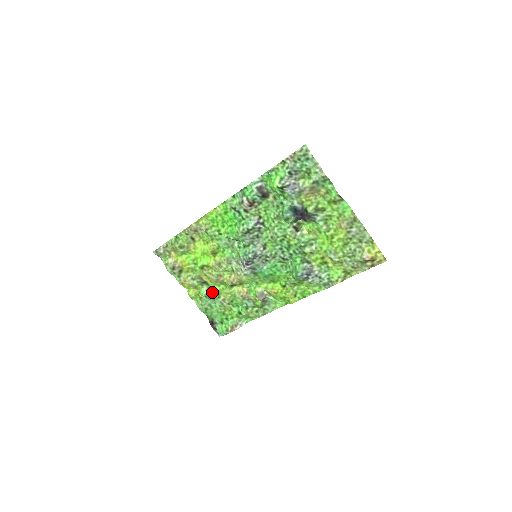
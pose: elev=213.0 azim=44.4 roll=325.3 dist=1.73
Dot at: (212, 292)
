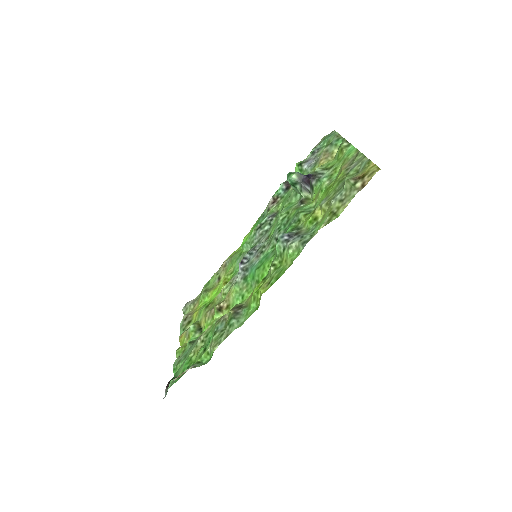
Dot at: occluded
